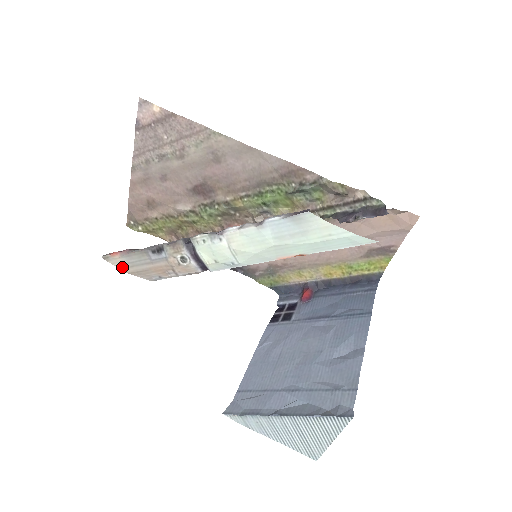
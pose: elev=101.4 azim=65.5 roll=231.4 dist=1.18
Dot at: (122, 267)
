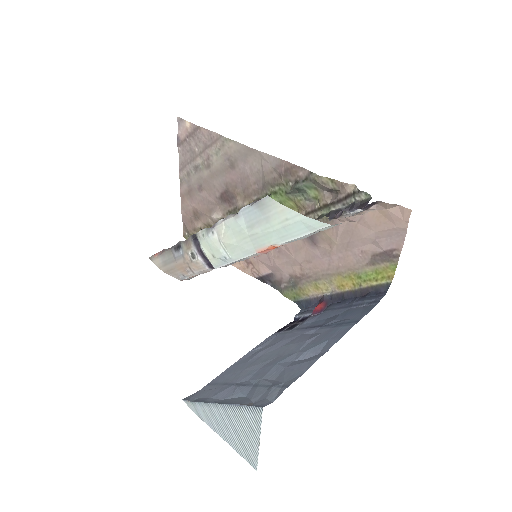
Dot at: (160, 266)
